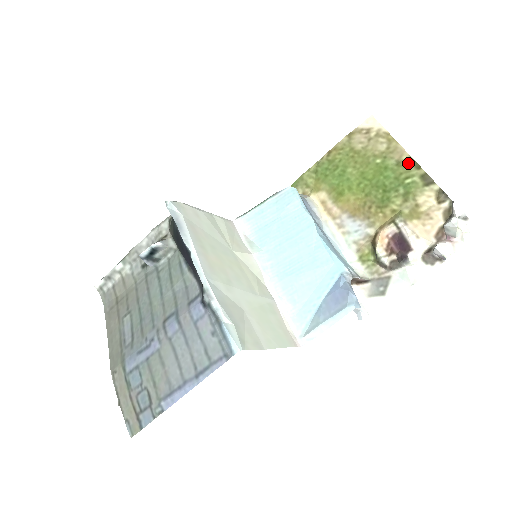
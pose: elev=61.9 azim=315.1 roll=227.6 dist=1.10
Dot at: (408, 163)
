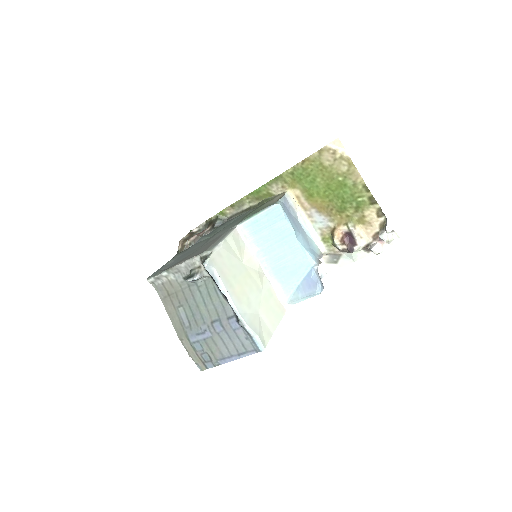
Dot at: (361, 186)
